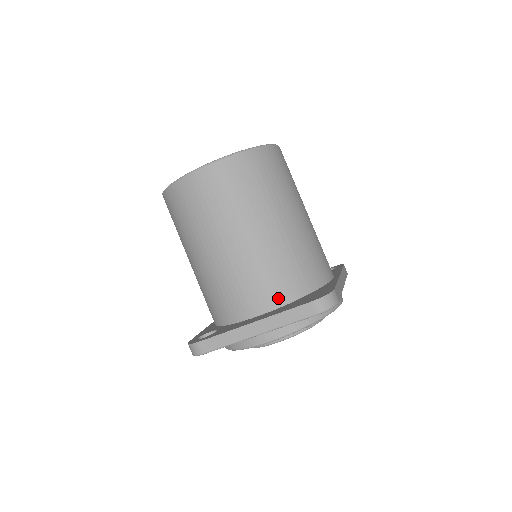
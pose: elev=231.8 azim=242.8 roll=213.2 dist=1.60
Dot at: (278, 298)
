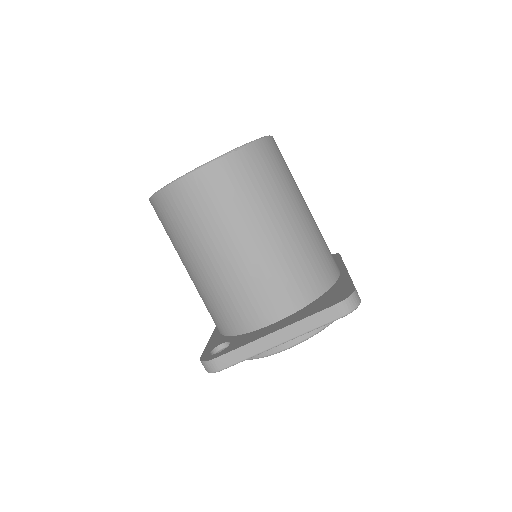
Dot at: (294, 302)
